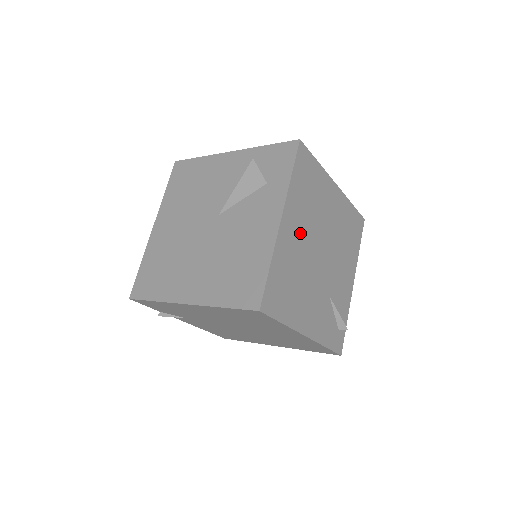
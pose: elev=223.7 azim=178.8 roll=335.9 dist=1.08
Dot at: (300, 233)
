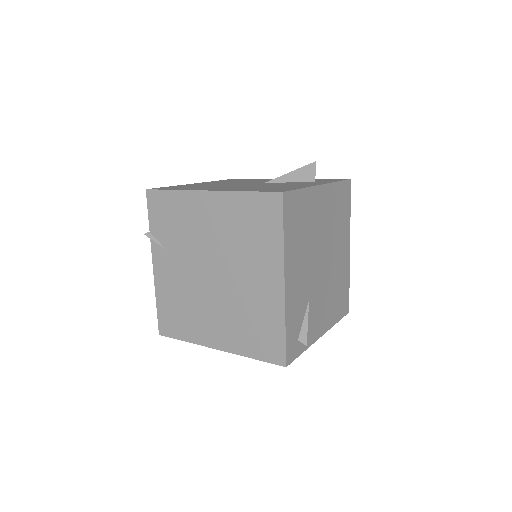
Dot at: (323, 217)
